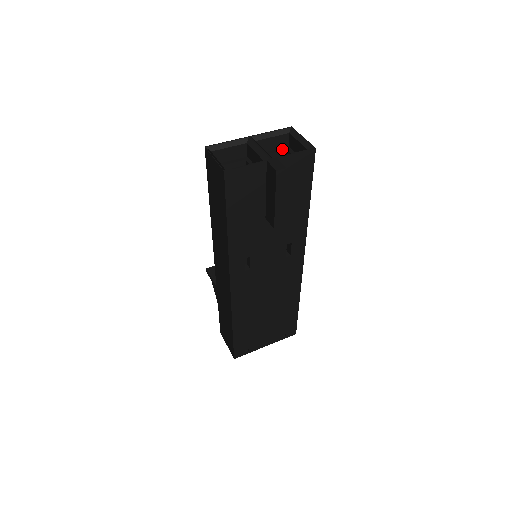
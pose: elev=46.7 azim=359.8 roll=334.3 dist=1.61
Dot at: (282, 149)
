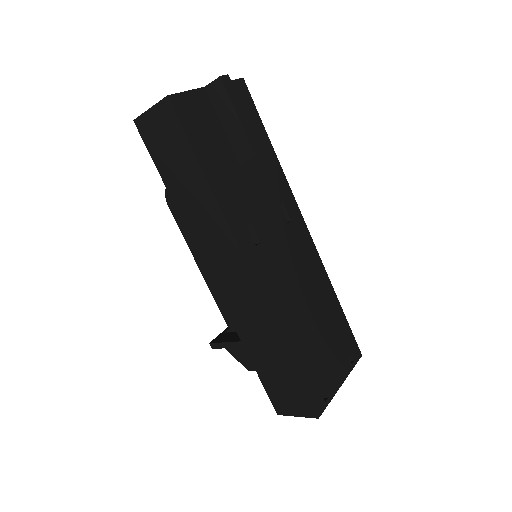
Dot at: occluded
